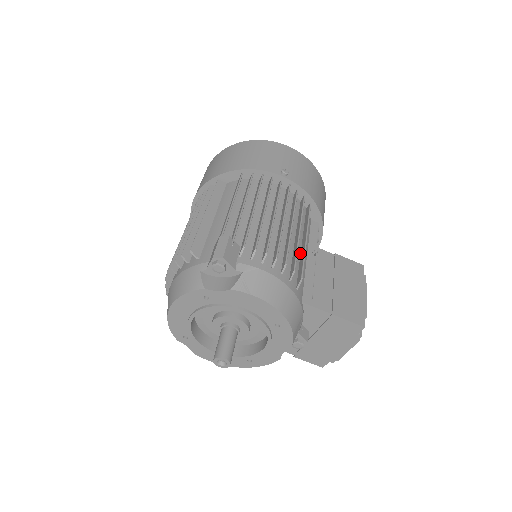
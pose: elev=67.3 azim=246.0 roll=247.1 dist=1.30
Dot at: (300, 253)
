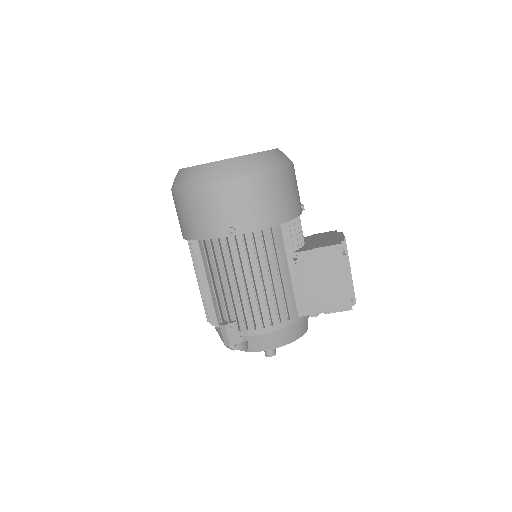
Dot at: occluded
